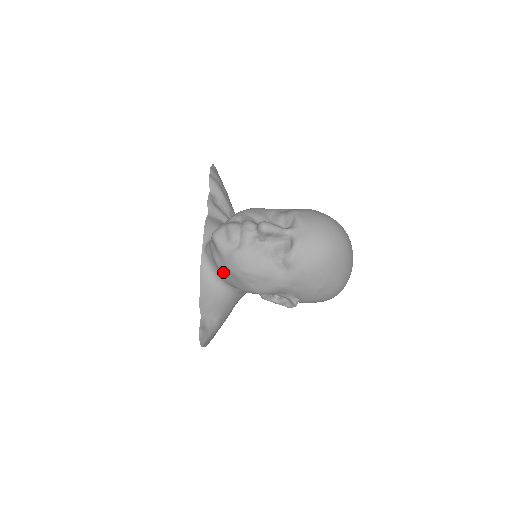
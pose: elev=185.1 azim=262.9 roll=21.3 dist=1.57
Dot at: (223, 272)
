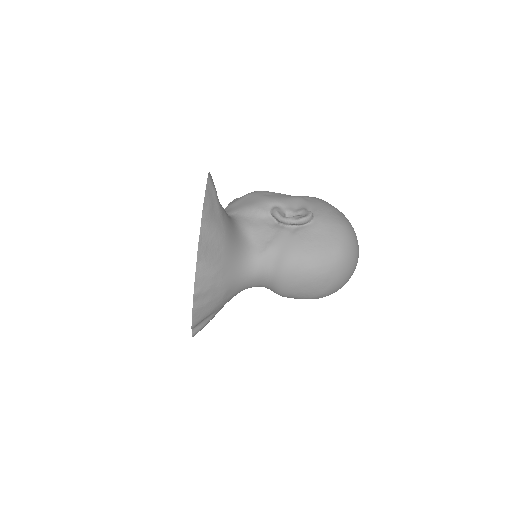
Dot at: (236, 203)
